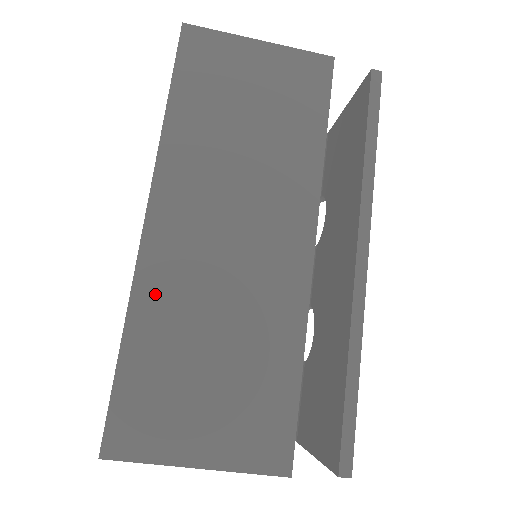
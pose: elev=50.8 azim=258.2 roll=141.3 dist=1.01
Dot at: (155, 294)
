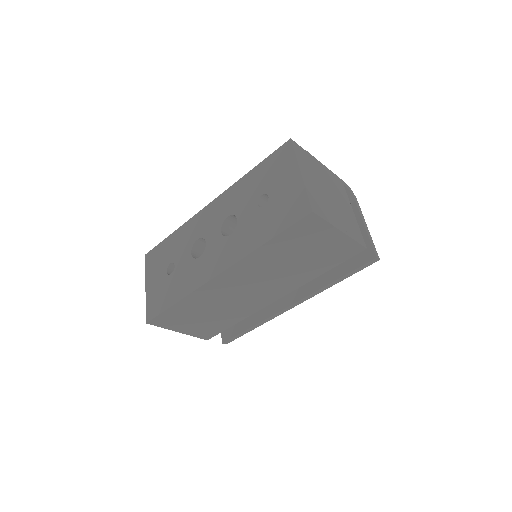
Dot at: (201, 296)
